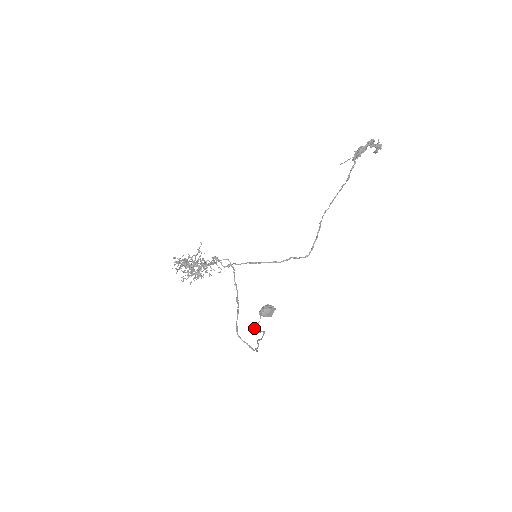
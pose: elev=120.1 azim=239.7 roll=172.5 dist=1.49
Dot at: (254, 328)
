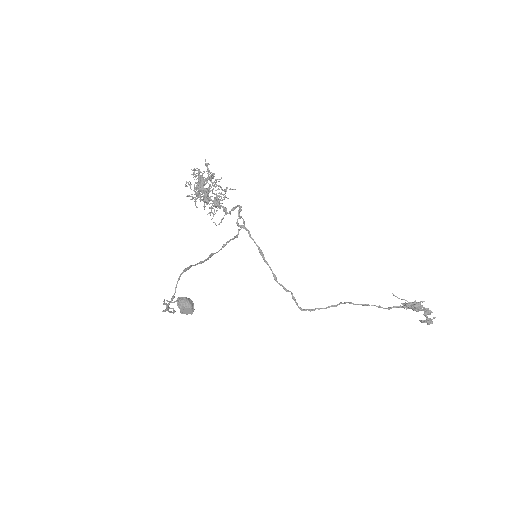
Dot at: (164, 299)
